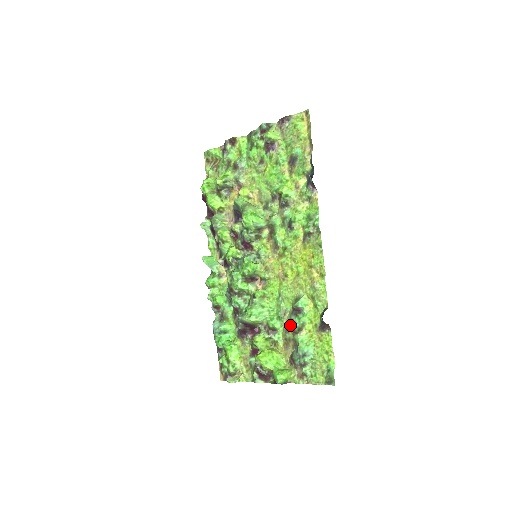
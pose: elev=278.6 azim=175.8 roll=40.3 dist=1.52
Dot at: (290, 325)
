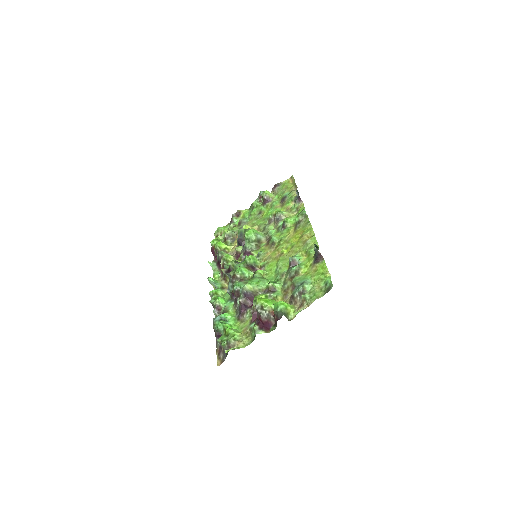
Dot at: (288, 275)
